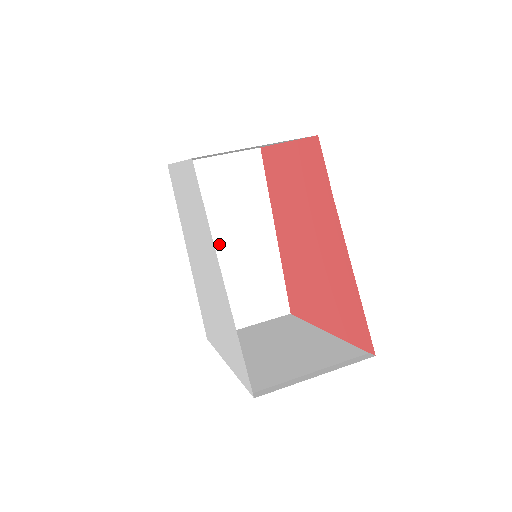
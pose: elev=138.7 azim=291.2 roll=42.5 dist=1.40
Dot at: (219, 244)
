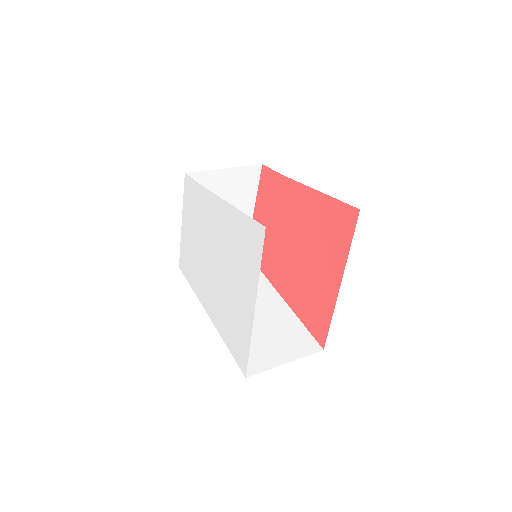
Dot at: occluded
